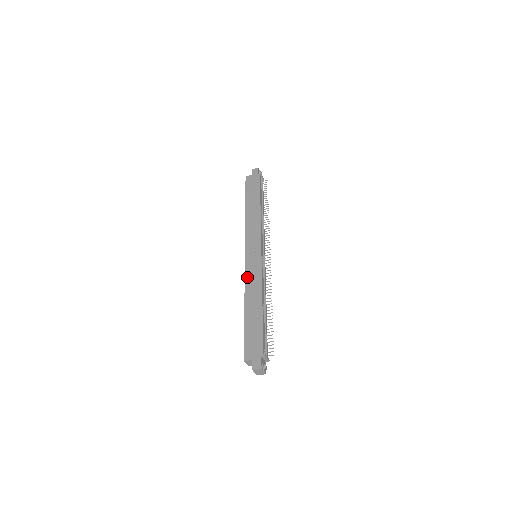
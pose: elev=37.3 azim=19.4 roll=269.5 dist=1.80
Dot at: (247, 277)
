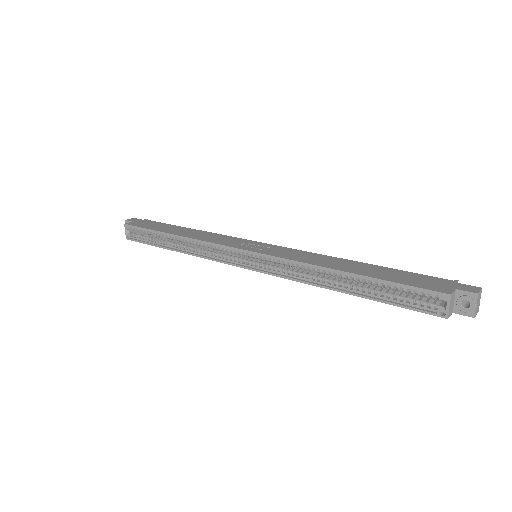
Dot at: (289, 257)
